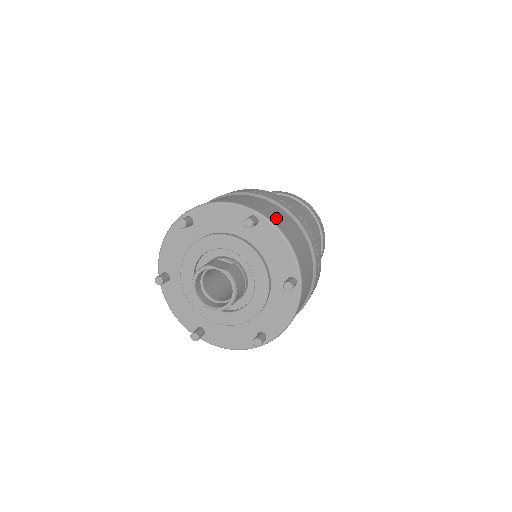
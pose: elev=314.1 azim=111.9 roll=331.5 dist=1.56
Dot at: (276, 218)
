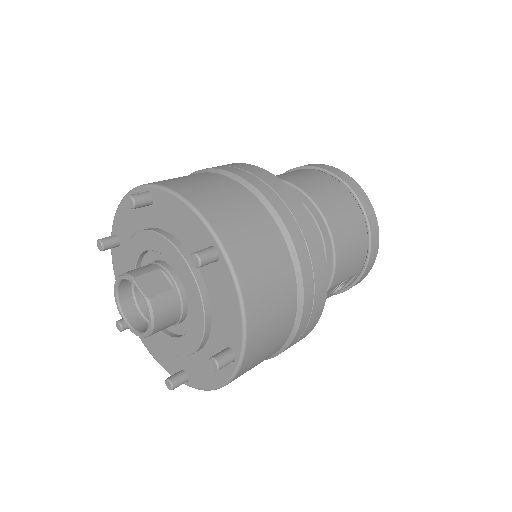
Dot at: (251, 263)
